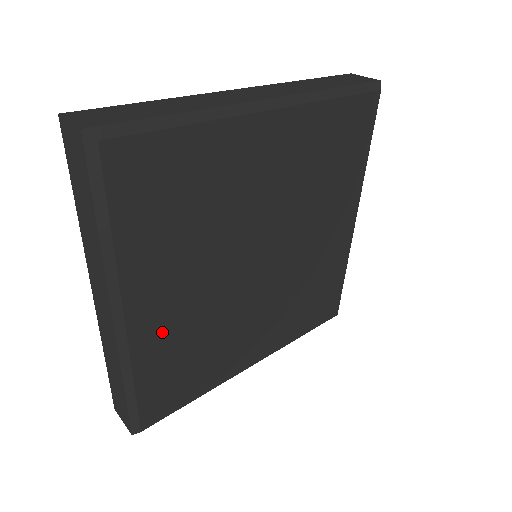
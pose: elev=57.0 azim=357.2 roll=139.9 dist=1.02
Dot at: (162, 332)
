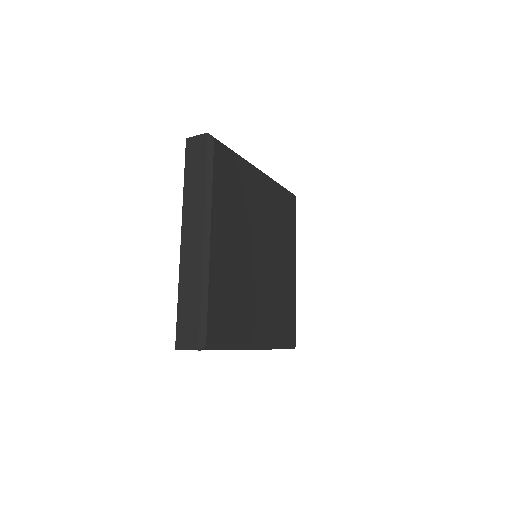
Dot at: (269, 326)
